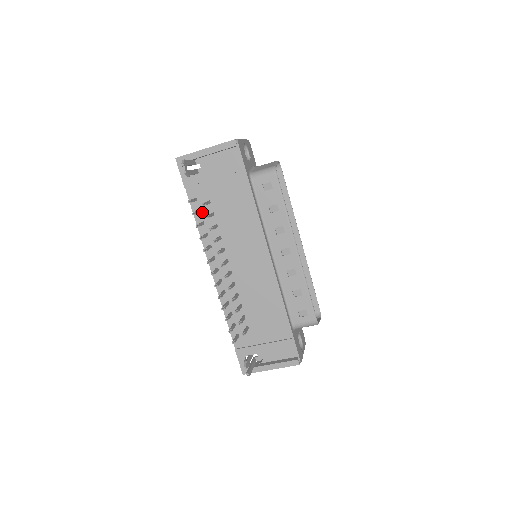
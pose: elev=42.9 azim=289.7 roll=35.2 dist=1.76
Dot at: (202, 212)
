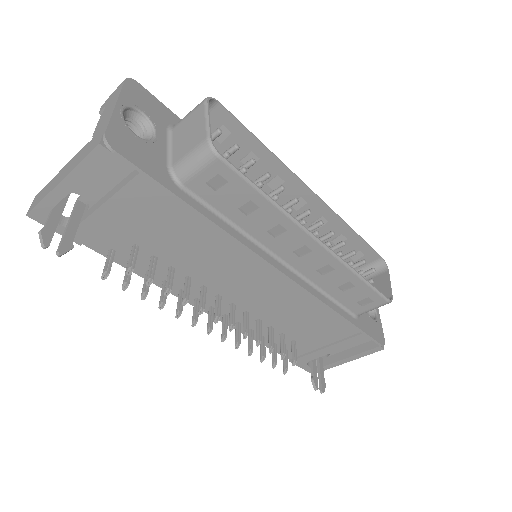
Dot at: (136, 261)
